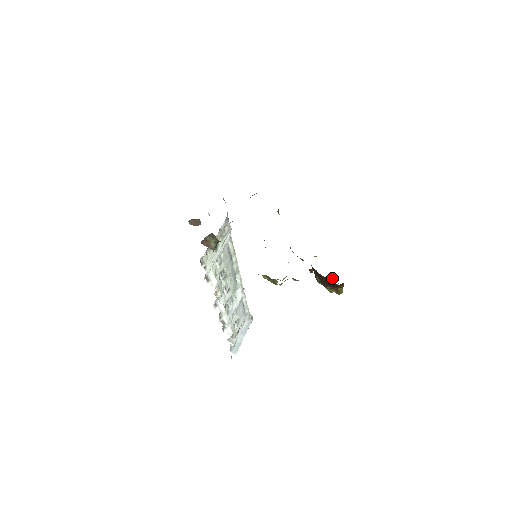
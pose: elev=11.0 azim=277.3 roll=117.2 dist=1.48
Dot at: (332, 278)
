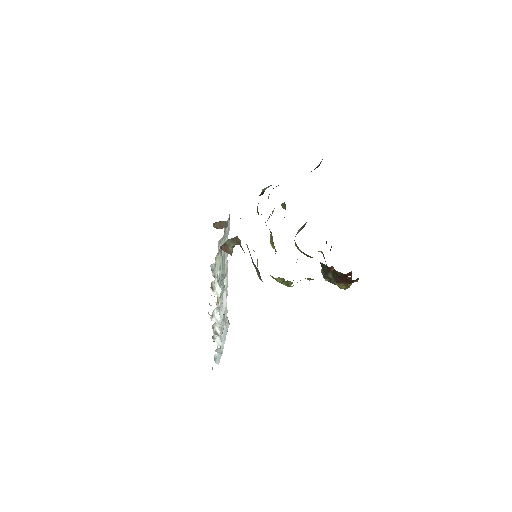
Dot at: (350, 274)
